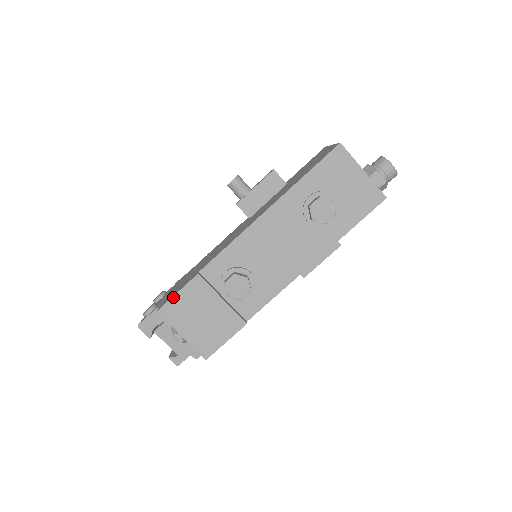
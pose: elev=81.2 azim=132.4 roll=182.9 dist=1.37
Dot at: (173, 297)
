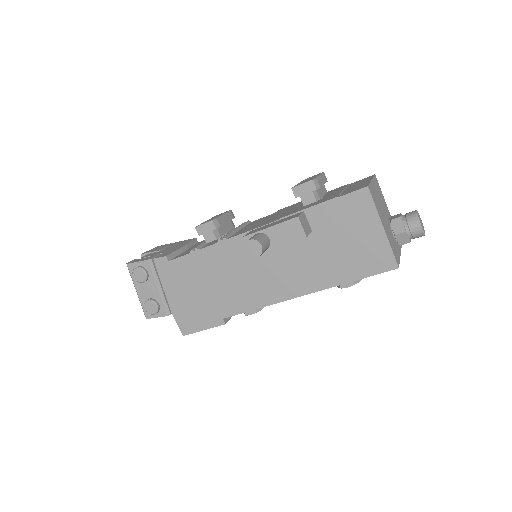
Dot at: (199, 331)
